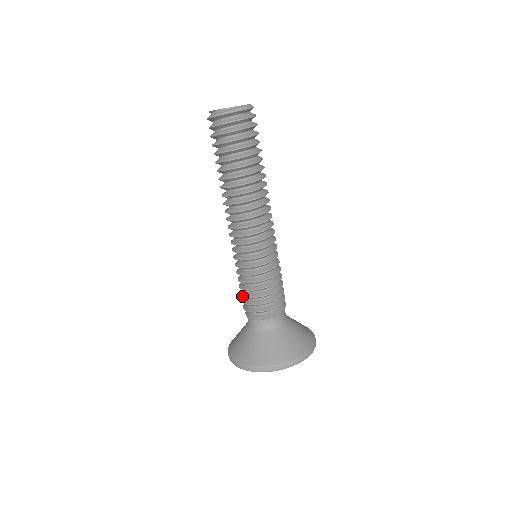
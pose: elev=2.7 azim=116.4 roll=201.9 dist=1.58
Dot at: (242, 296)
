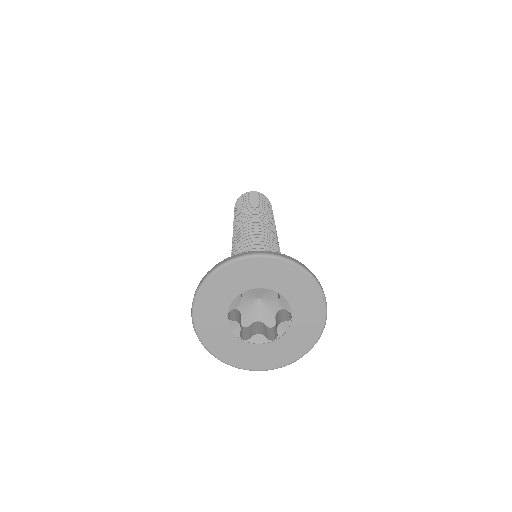
Dot at: occluded
